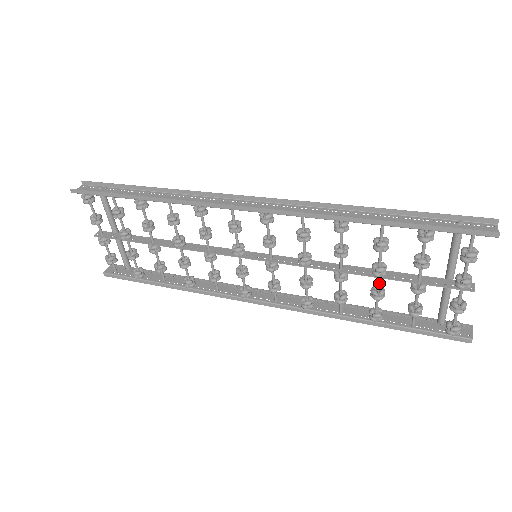
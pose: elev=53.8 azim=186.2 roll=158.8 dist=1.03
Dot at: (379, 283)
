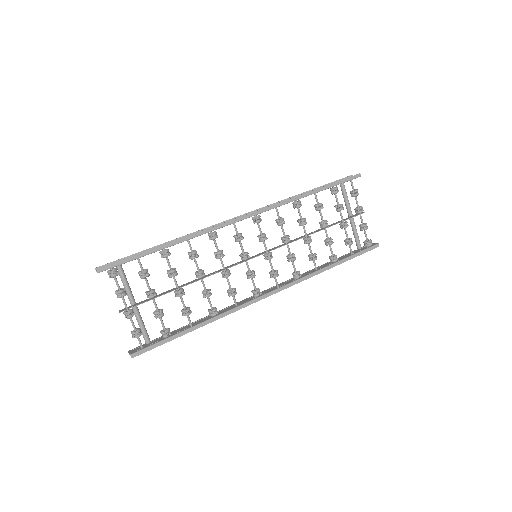
Dot at: occluded
